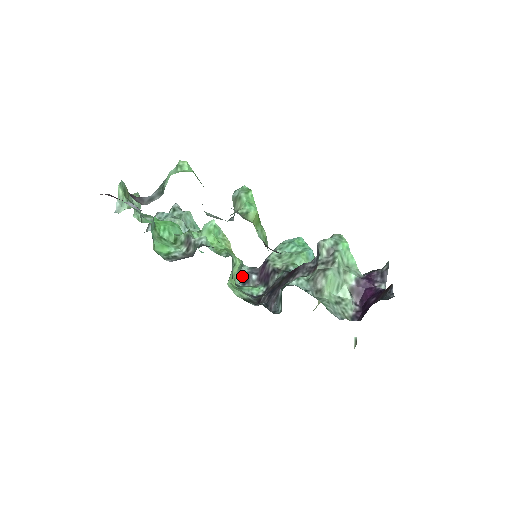
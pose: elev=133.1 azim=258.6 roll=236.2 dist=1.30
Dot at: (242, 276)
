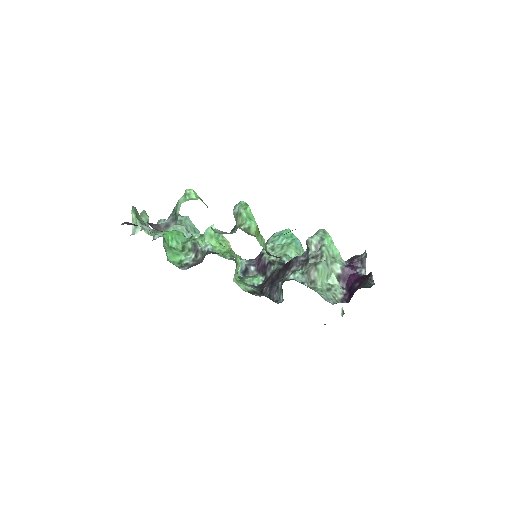
Dot at: (242, 268)
